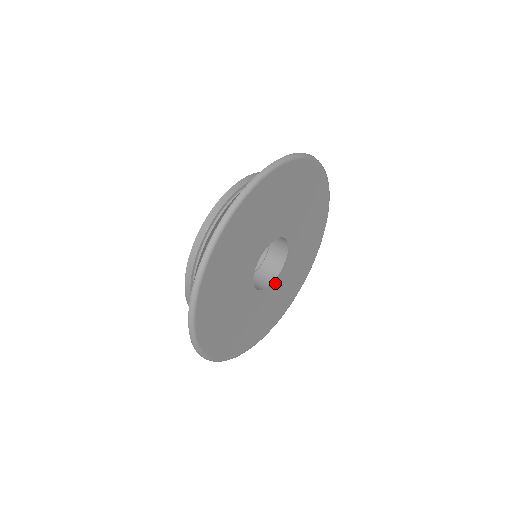
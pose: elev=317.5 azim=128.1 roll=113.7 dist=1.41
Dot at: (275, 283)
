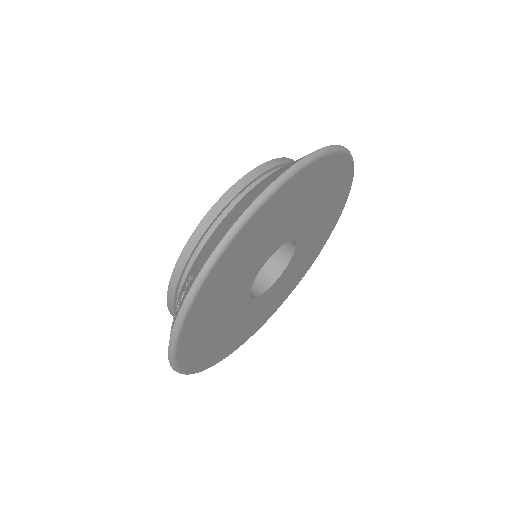
Dot at: (260, 298)
